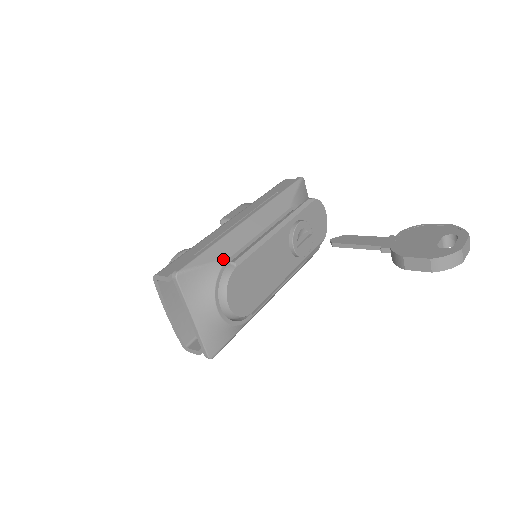
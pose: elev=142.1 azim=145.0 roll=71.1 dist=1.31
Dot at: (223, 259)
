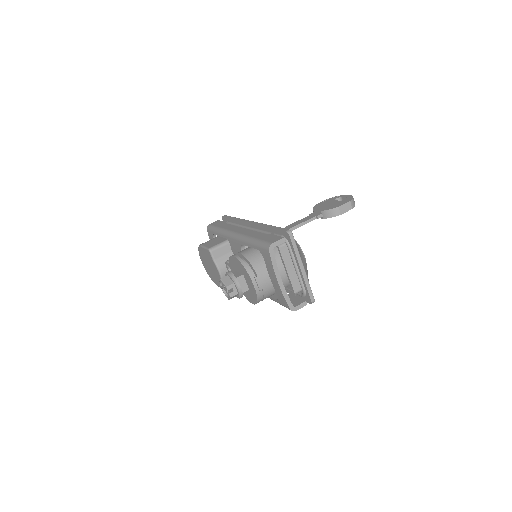
Dot at: occluded
